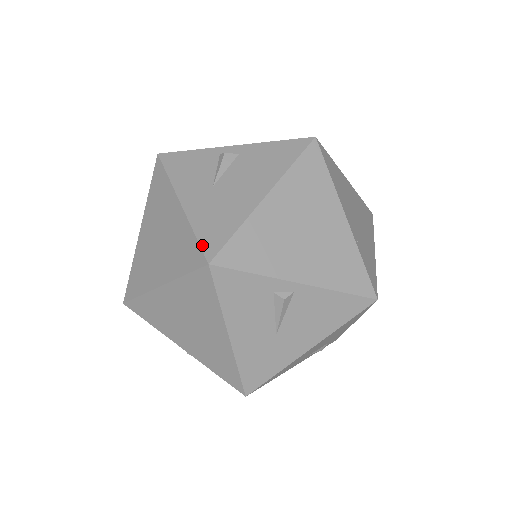
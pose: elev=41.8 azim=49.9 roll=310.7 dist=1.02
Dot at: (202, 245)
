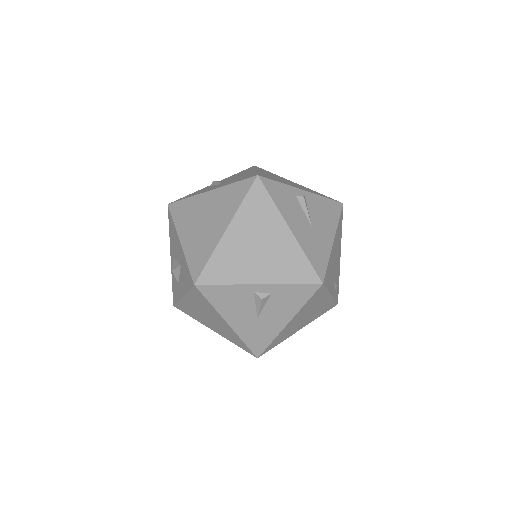
Dot at: (245, 179)
